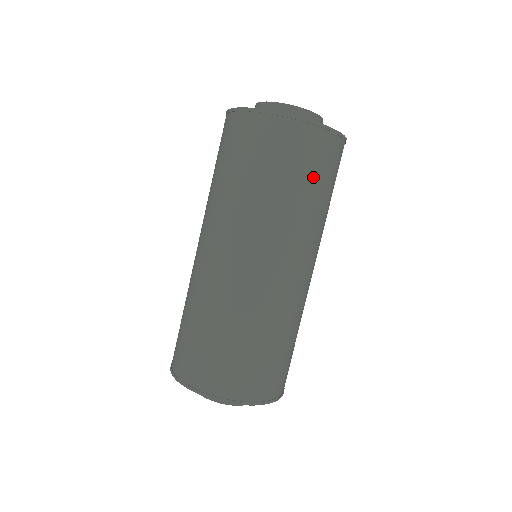
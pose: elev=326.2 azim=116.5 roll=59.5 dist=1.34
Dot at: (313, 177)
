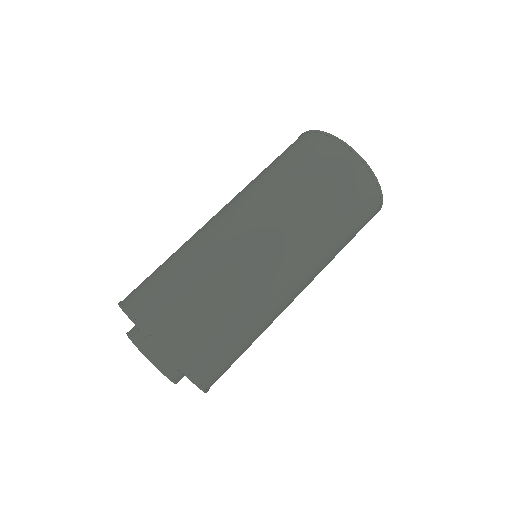
Dot at: (308, 168)
